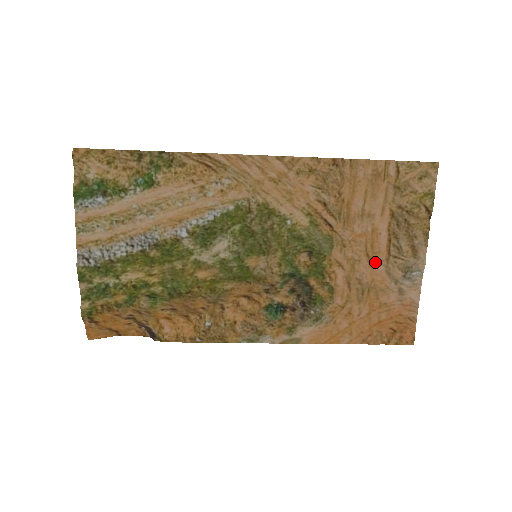
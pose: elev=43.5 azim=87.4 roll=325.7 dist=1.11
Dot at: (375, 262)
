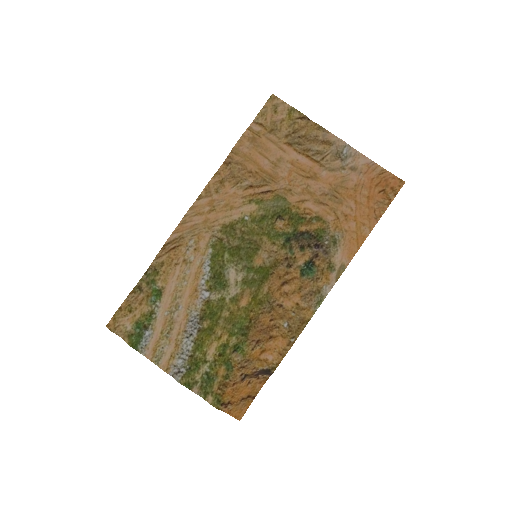
Dot at: (316, 175)
